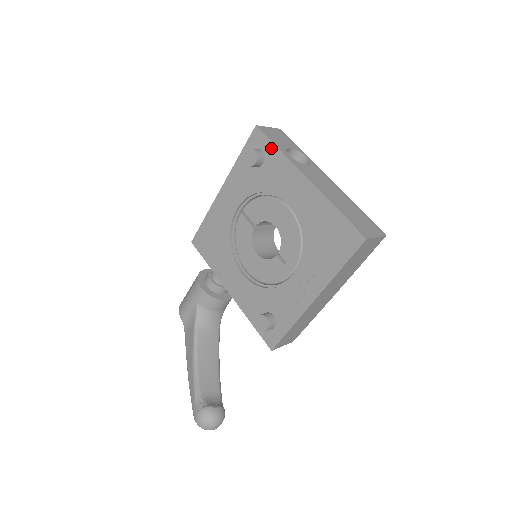
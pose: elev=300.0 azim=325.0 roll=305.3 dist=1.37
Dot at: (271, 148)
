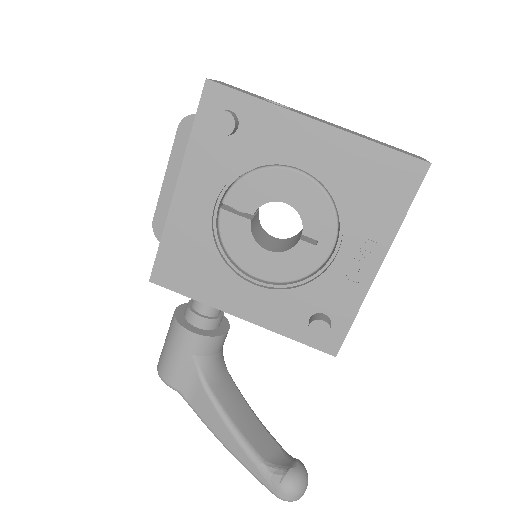
Dot at: (244, 101)
